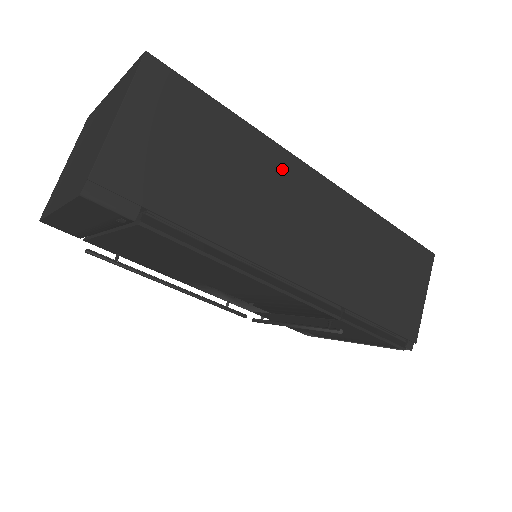
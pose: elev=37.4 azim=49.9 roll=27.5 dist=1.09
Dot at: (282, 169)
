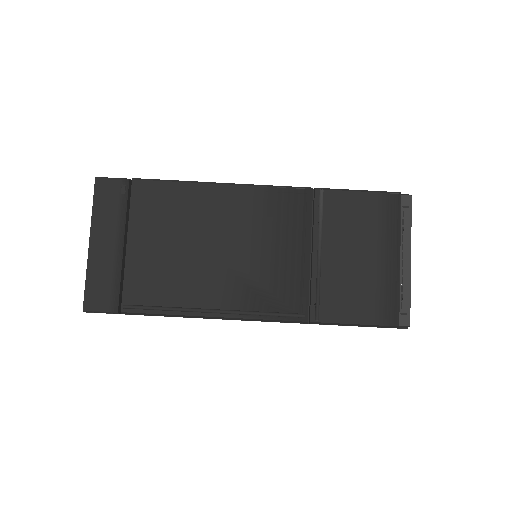
Dot at: occluded
